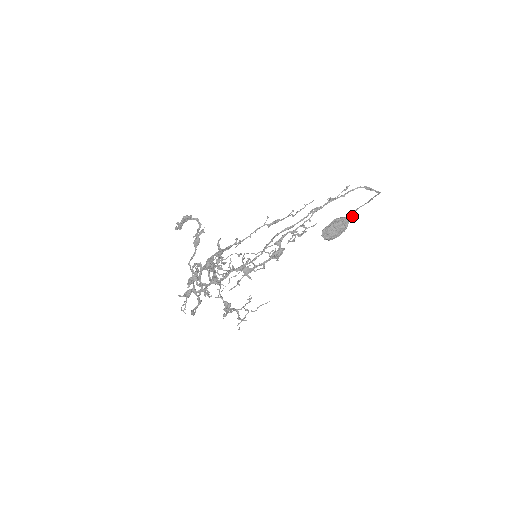
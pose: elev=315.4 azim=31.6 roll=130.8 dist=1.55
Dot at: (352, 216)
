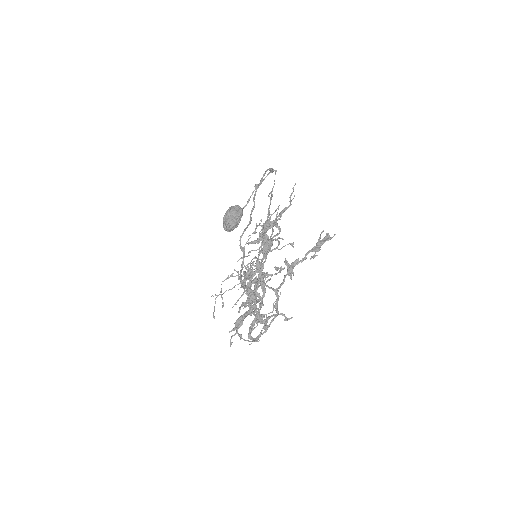
Dot at: occluded
